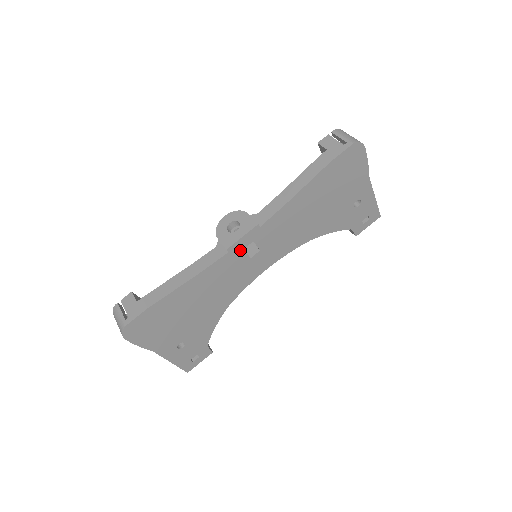
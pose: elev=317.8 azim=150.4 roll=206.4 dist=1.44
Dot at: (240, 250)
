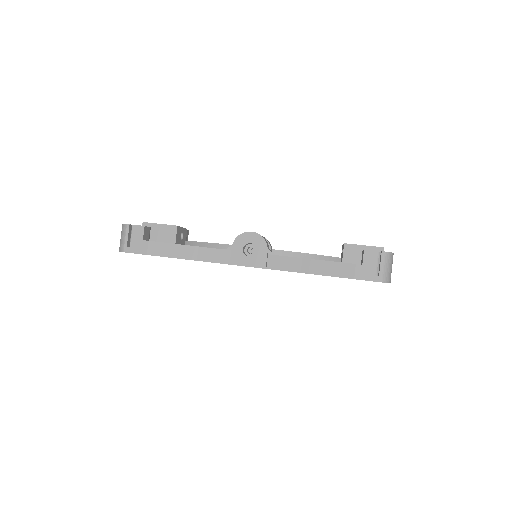
Dot at: occluded
